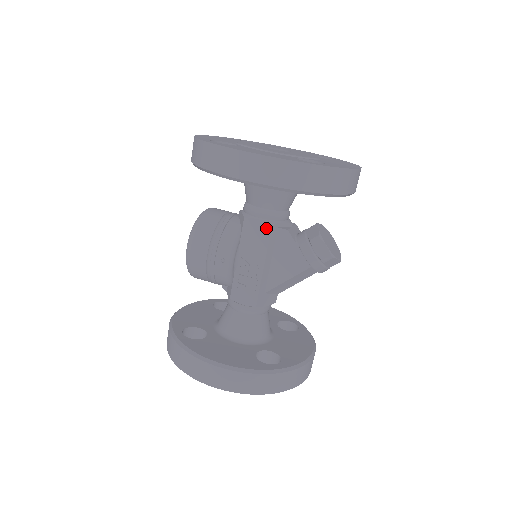
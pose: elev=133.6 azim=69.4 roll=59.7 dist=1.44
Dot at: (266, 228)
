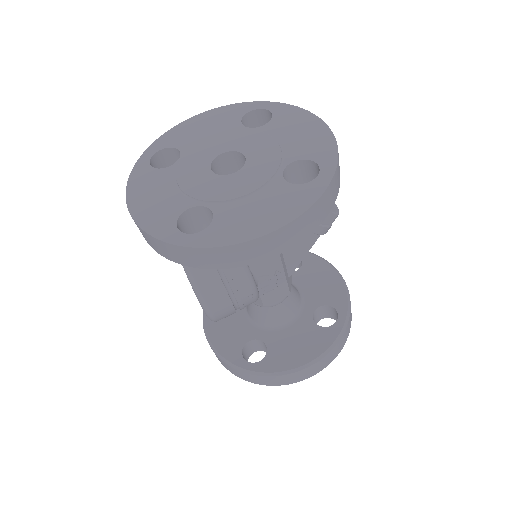
Dot at: occluded
